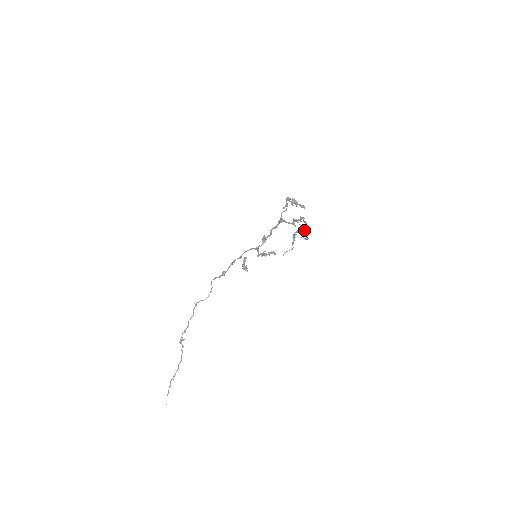
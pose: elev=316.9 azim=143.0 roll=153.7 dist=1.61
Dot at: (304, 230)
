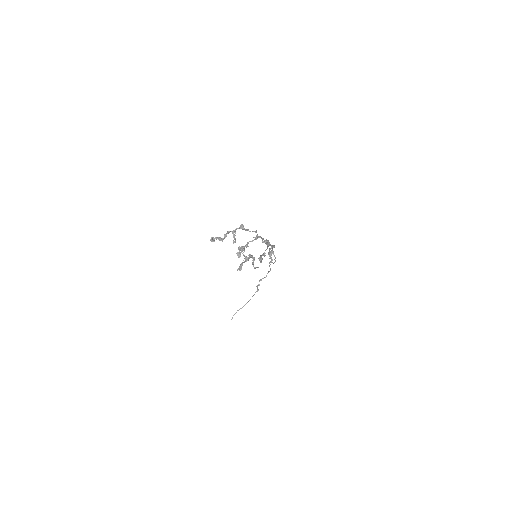
Dot at: (245, 260)
